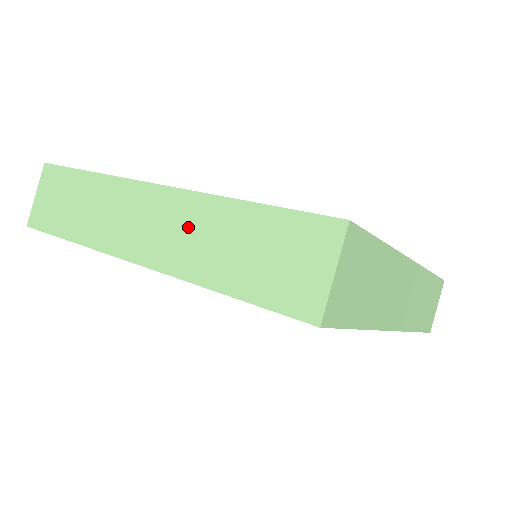
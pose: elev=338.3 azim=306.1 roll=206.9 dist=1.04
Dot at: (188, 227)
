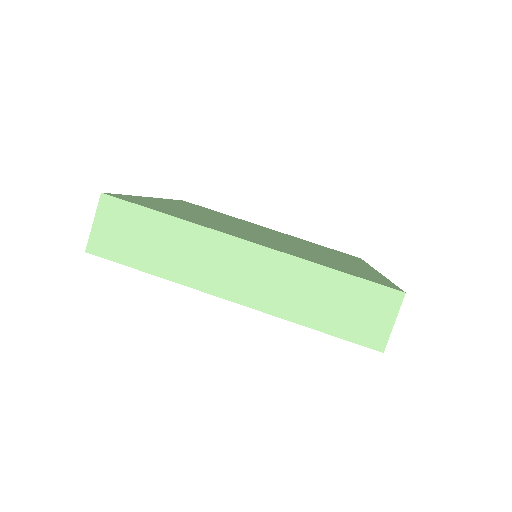
Dot at: occluded
